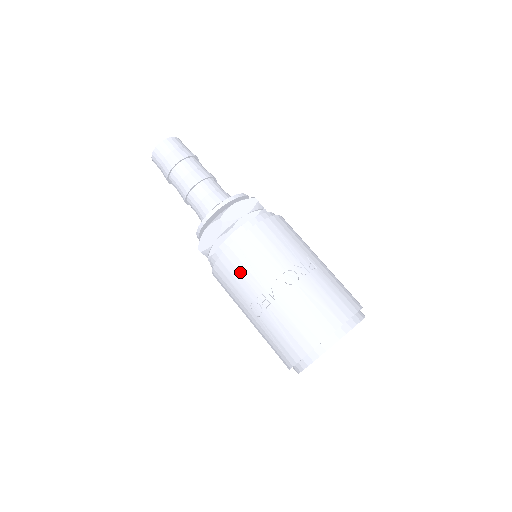
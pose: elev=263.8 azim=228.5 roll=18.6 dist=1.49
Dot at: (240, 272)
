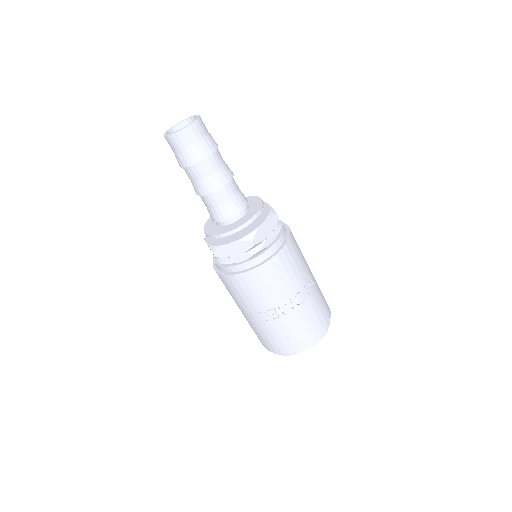
Dot at: (260, 289)
